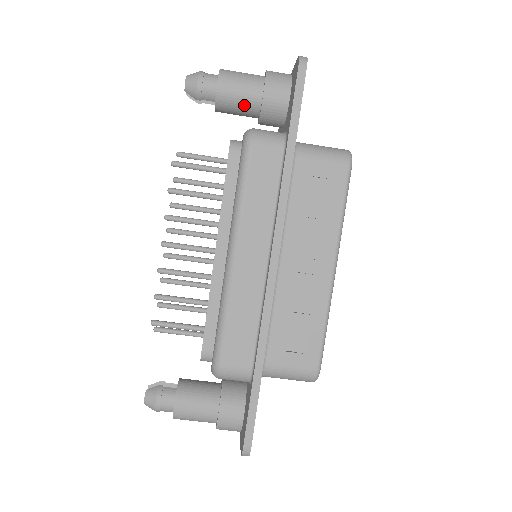
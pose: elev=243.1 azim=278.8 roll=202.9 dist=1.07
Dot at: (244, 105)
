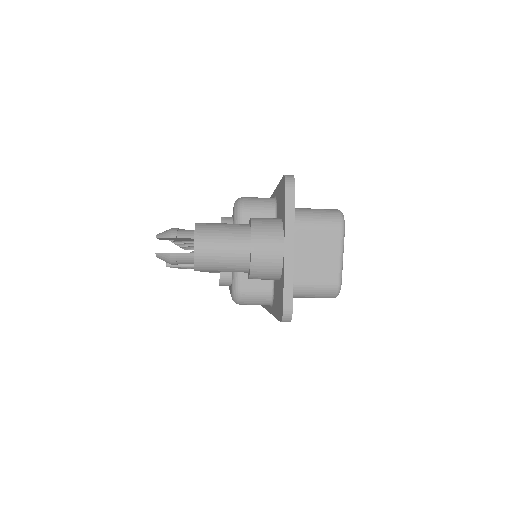
Dot at: occluded
